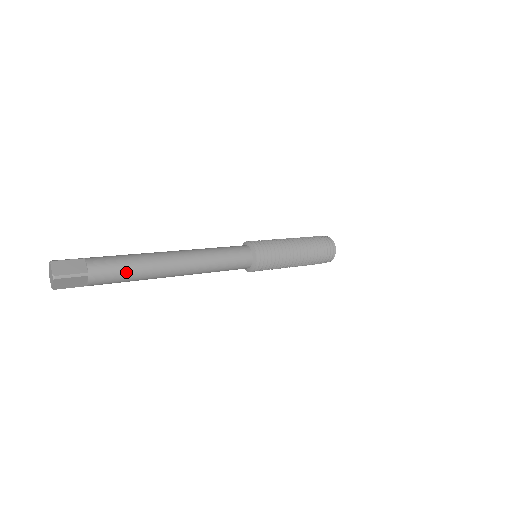
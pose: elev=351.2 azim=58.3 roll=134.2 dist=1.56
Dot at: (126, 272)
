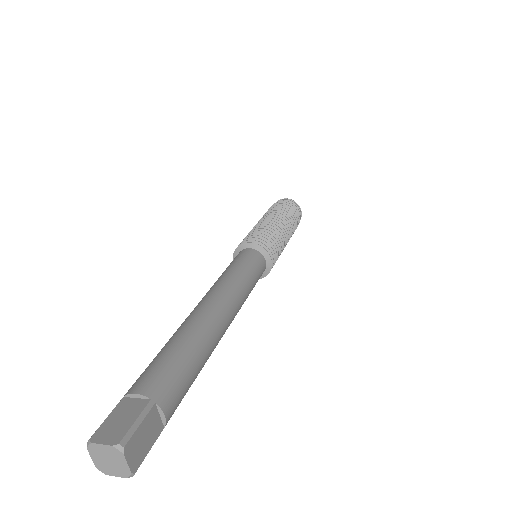
Dot at: occluded
